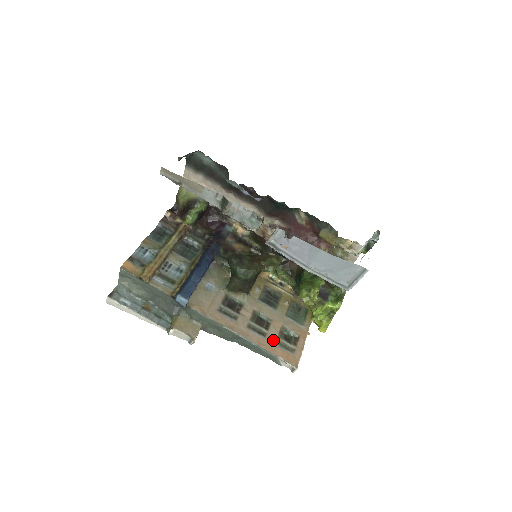
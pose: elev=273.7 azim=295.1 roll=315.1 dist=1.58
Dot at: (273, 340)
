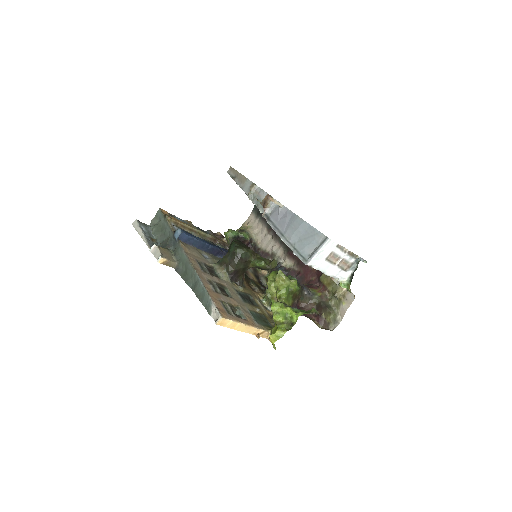
Dot at: (220, 298)
